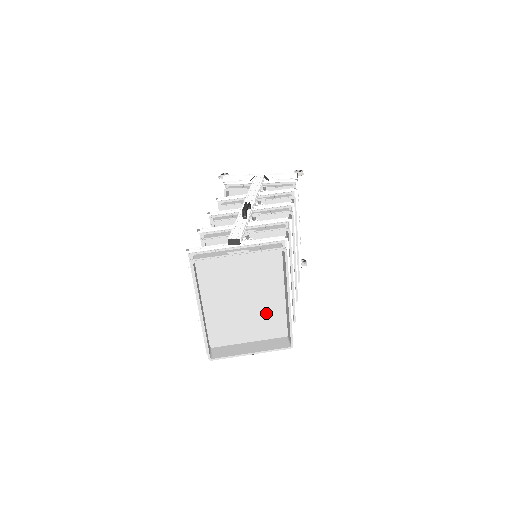
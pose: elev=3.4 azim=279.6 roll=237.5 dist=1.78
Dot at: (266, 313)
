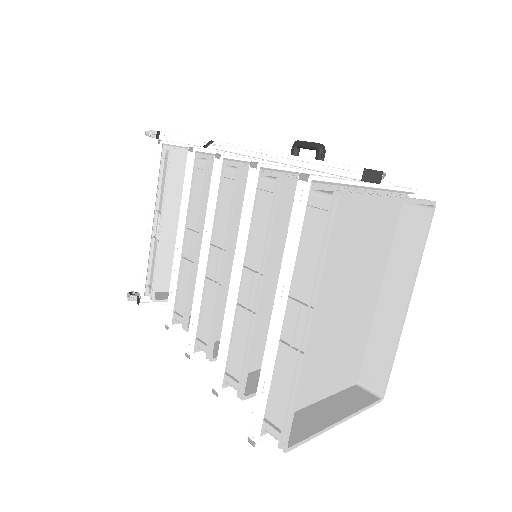
Dot at: (350, 338)
